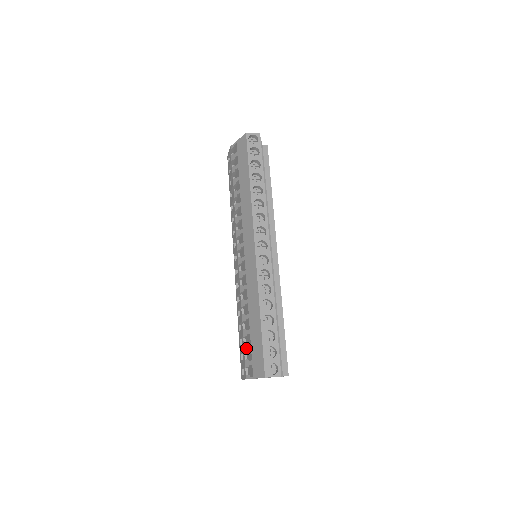
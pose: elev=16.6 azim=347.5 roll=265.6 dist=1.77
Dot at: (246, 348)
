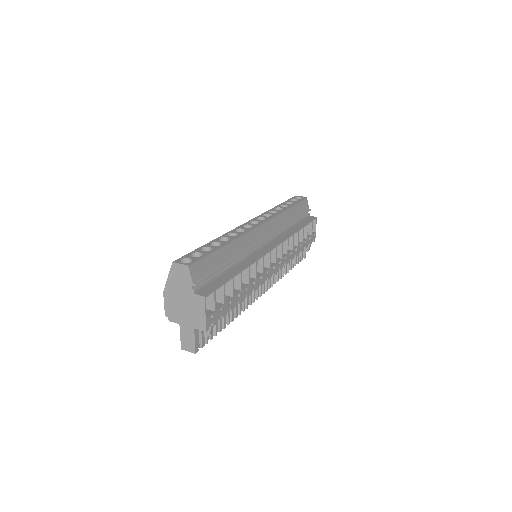
Dot at: occluded
